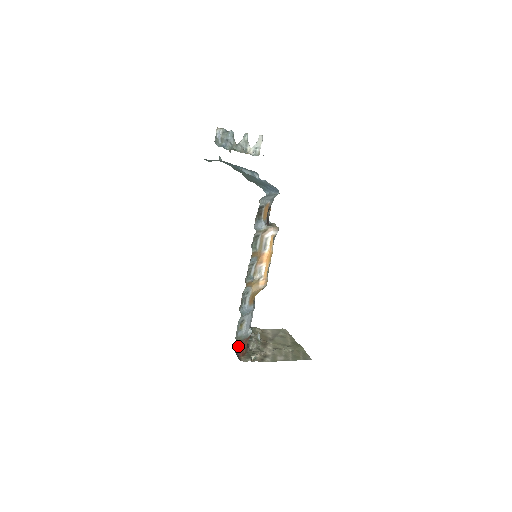
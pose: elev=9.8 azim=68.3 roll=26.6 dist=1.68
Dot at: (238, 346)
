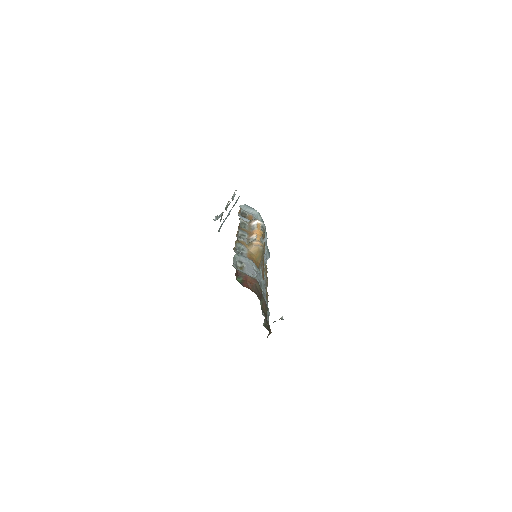
Dot at: (240, 280)
